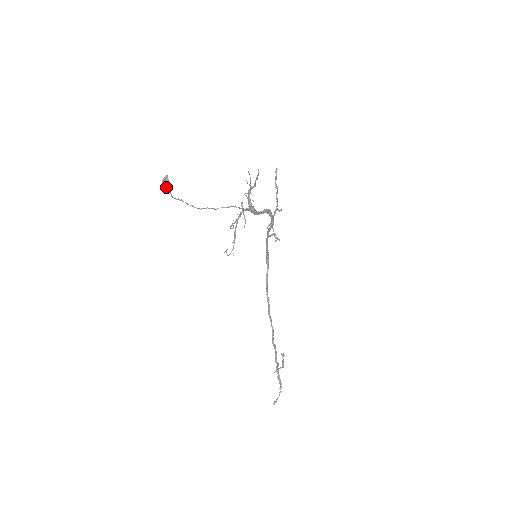
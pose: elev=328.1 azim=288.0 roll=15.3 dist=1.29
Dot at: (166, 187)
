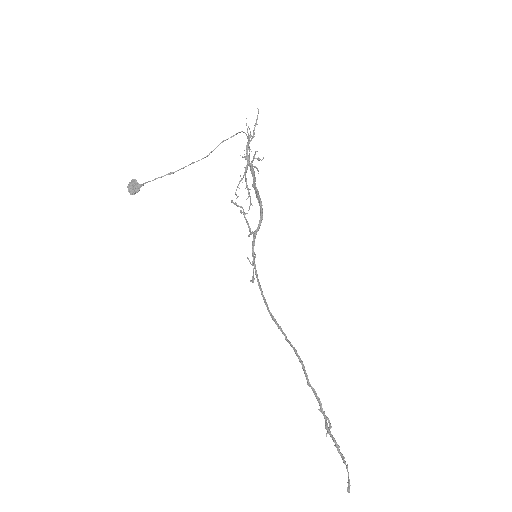
Dot at: (135, 190)
